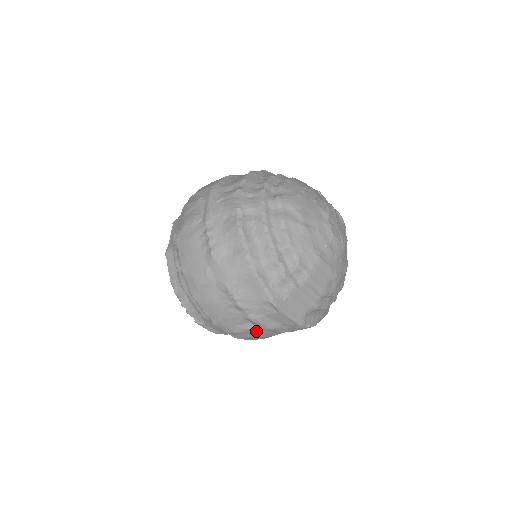
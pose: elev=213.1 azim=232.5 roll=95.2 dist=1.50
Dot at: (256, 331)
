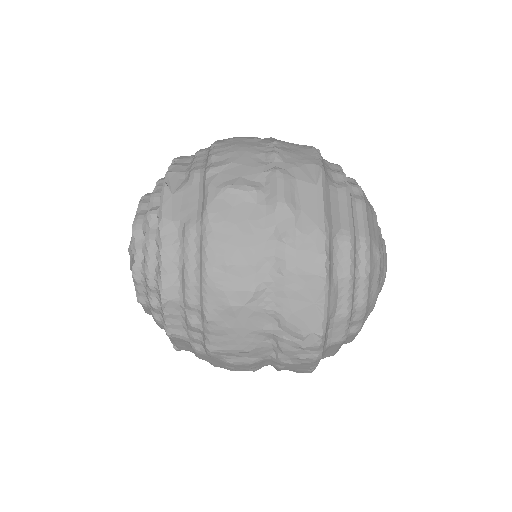
Dot at: (253, 209)
